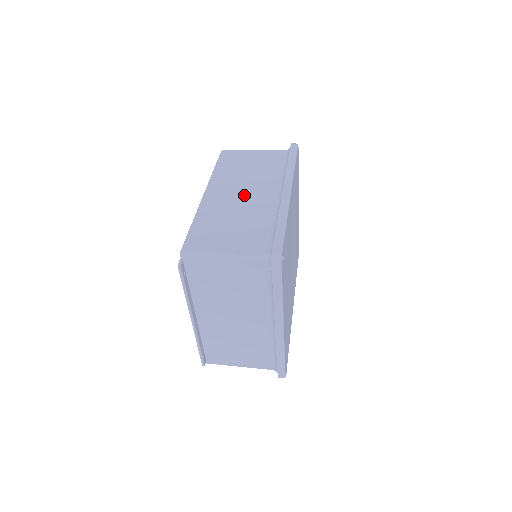
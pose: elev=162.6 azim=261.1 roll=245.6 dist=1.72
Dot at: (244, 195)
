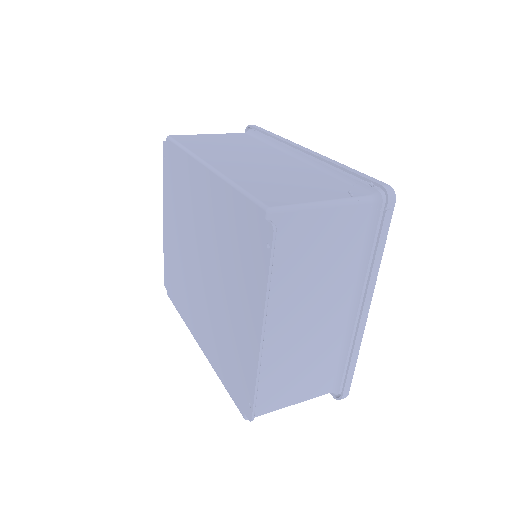
Dot at: (260, 161)
